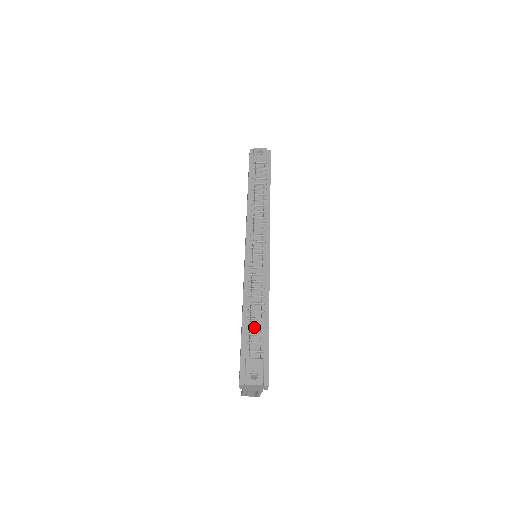
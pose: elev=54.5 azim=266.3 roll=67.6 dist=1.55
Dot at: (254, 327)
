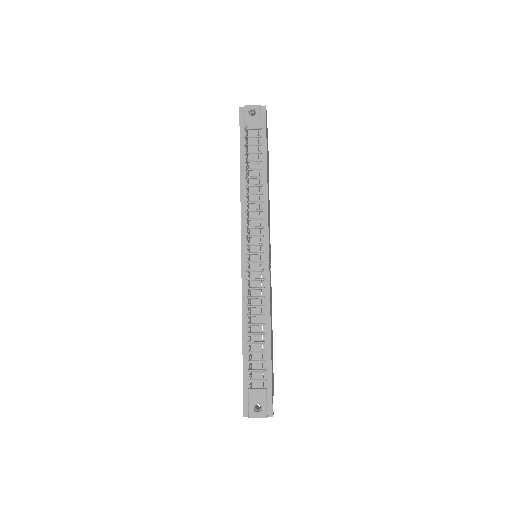
Dot at: (255, 353)
